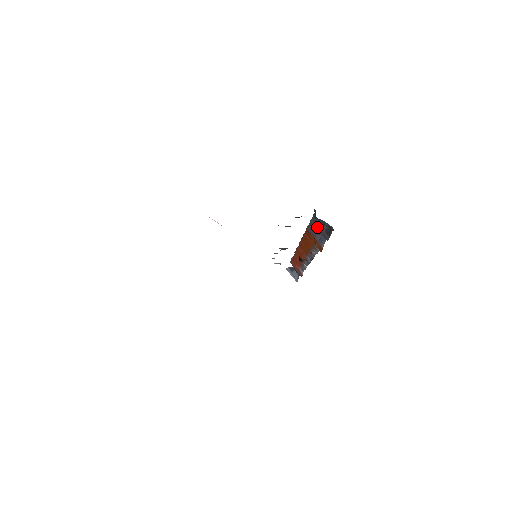
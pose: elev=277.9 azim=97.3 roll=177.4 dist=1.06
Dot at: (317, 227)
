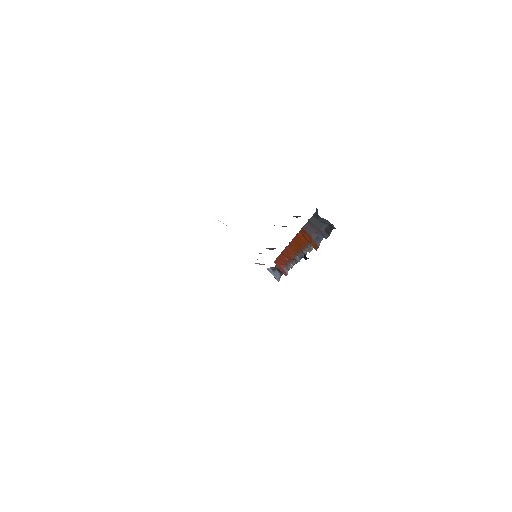
Dot at: (316, 226)
